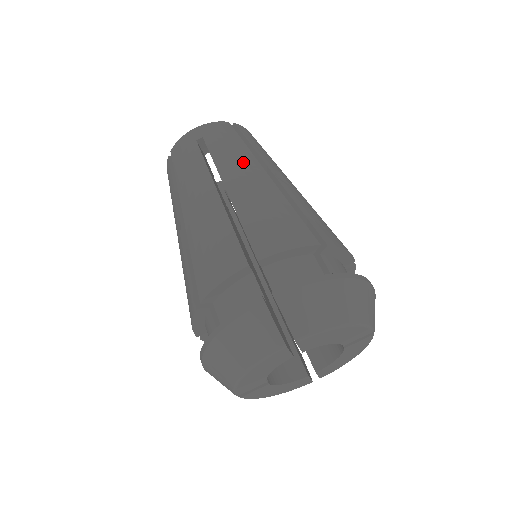
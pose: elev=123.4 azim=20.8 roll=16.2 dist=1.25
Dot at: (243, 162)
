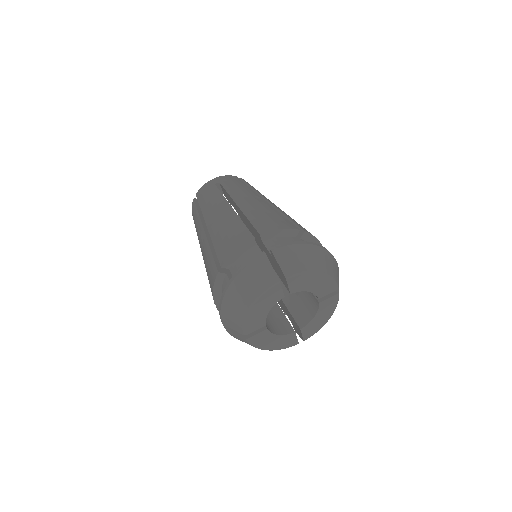
Dot at: (247, 193)
